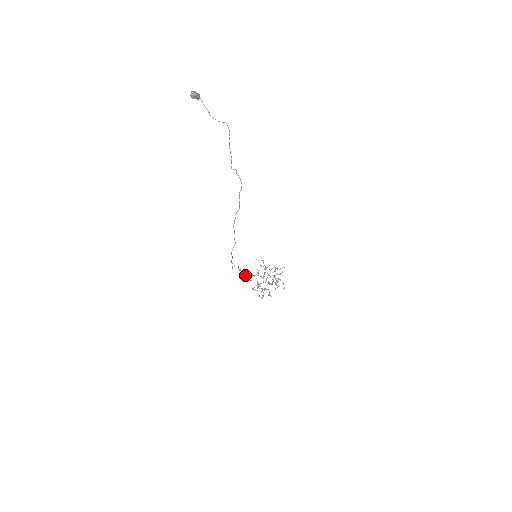
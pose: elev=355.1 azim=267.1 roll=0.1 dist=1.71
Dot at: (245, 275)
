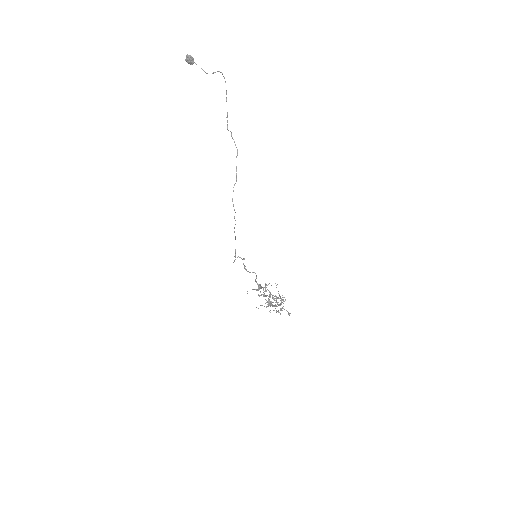
Dot at: occluded
